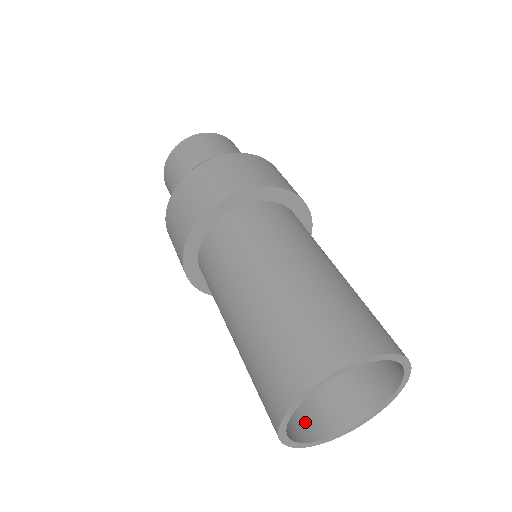
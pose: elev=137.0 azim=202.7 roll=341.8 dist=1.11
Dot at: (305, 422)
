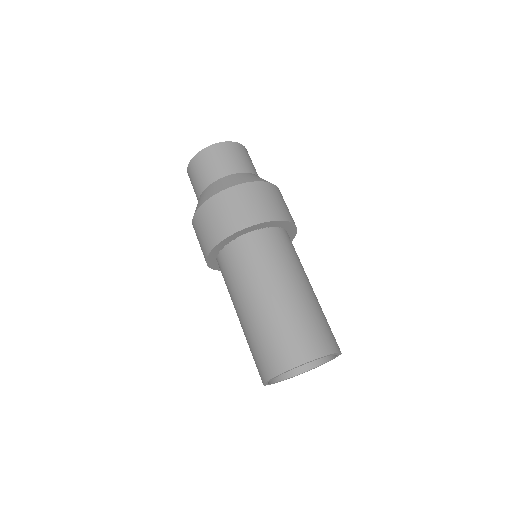
Dot at: occluded
